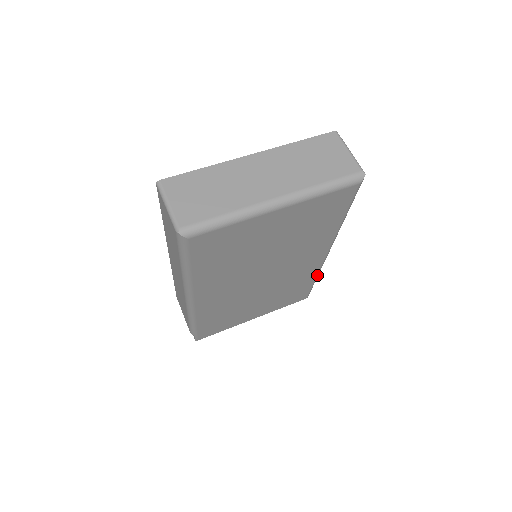
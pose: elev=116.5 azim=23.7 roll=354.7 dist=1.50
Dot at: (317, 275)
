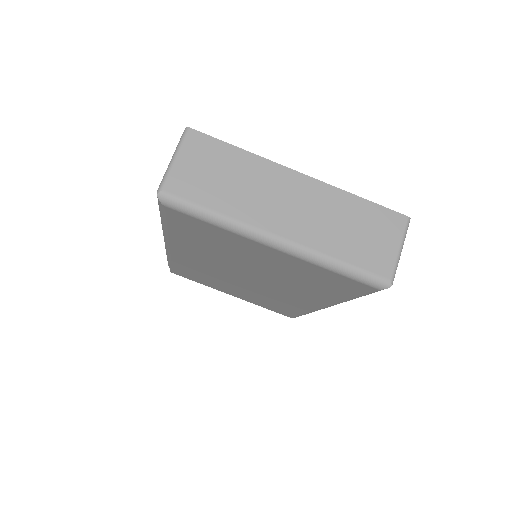
Dot at: occluded
